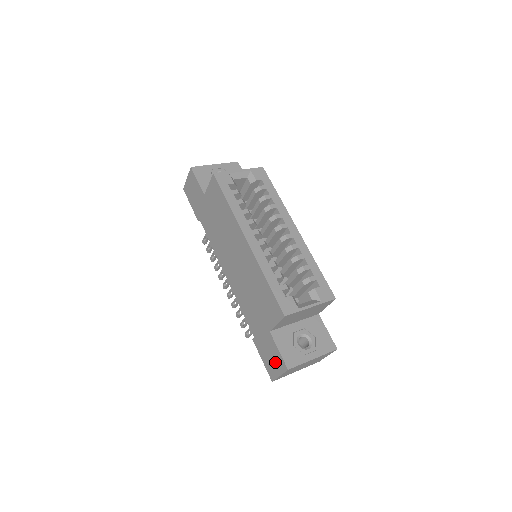
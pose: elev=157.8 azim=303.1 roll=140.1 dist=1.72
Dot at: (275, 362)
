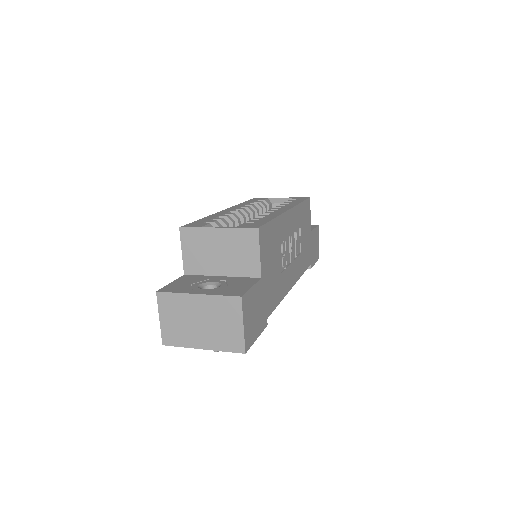
Dot at: occluded
